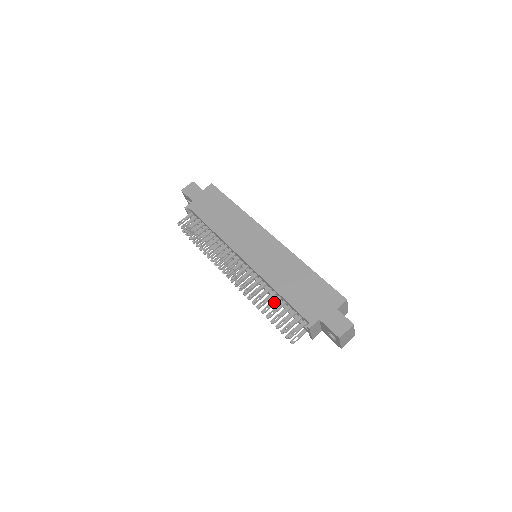
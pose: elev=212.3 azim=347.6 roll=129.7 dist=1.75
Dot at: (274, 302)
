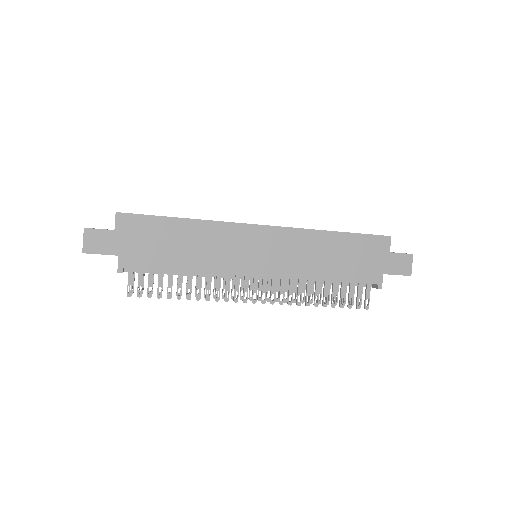
Dot at: (327, 290)
